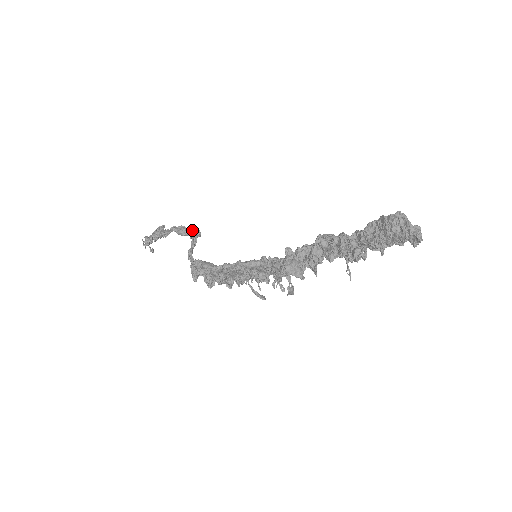
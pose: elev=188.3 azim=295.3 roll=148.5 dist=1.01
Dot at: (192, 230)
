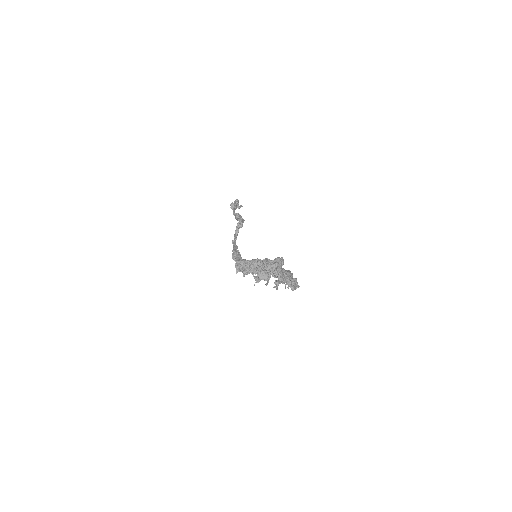
Dot at: (240, 219)
